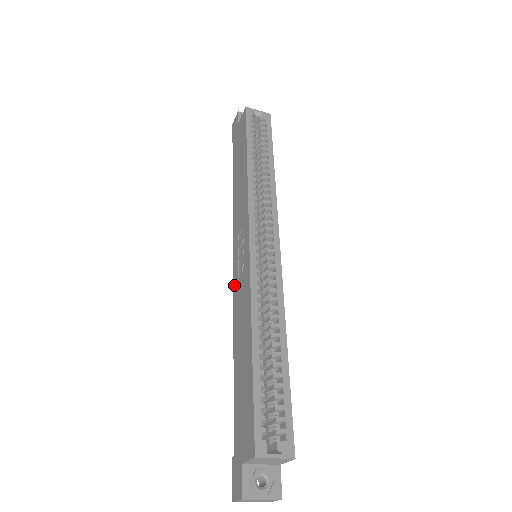
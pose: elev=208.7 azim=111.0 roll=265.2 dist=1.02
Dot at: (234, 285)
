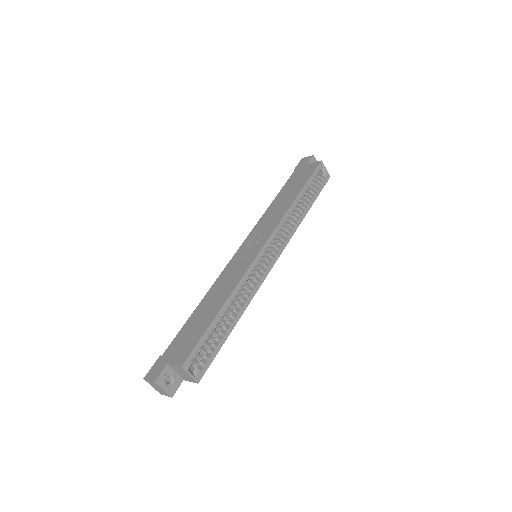
Dot at: (231, 261)
